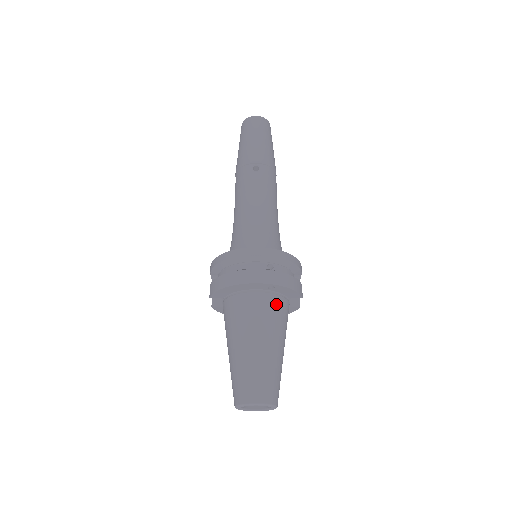
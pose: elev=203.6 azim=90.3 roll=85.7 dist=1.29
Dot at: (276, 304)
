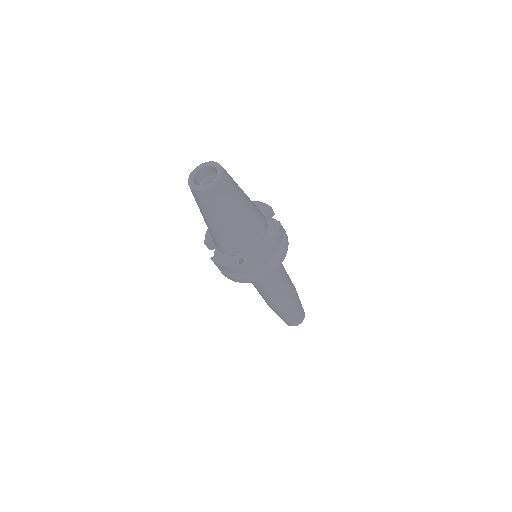
Dot at: occluded
